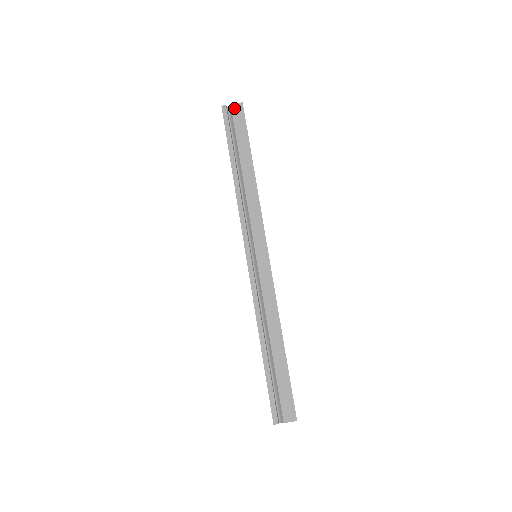
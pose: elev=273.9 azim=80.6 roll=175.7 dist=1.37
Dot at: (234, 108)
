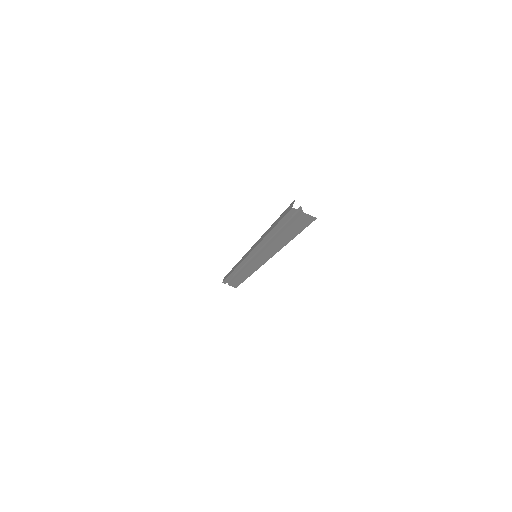
Dot at: (304, 216)
